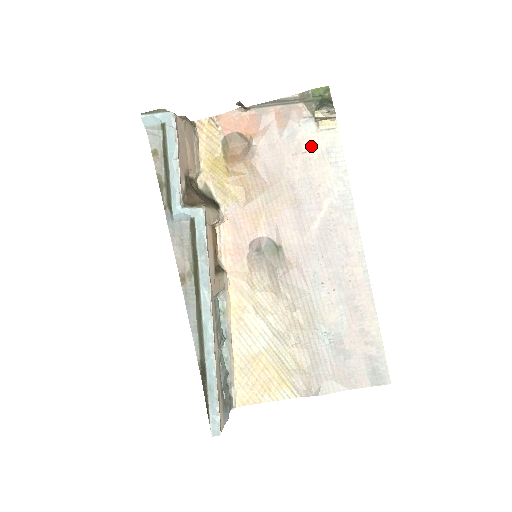
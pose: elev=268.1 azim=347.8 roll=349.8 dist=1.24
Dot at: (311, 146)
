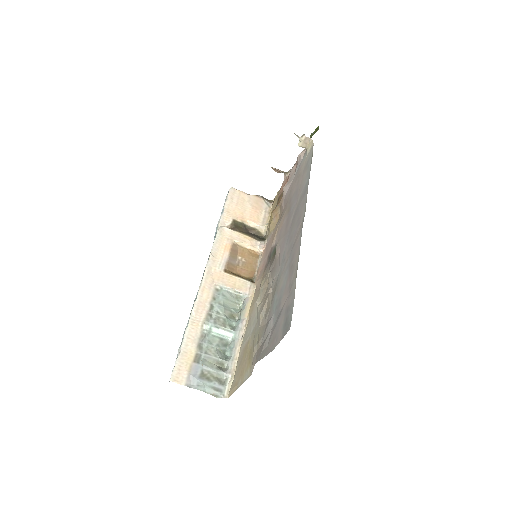
Dot at: (303, 167)
